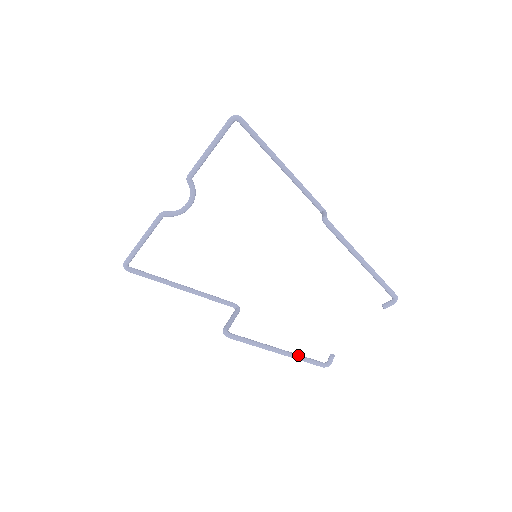
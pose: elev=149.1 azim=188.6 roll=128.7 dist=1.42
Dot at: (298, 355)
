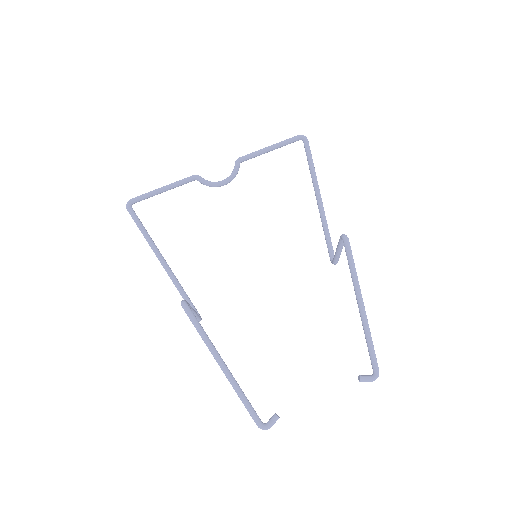
Dot at: occluded
